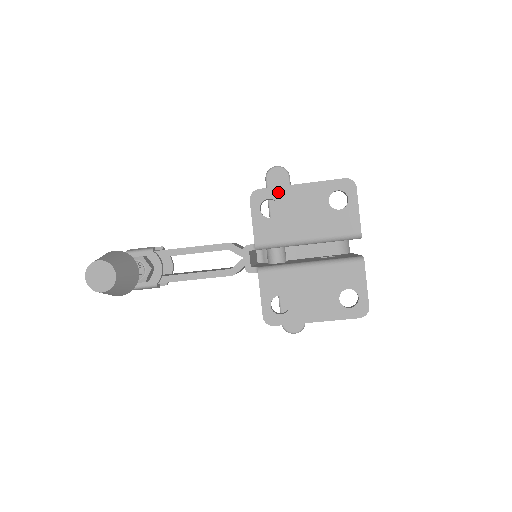
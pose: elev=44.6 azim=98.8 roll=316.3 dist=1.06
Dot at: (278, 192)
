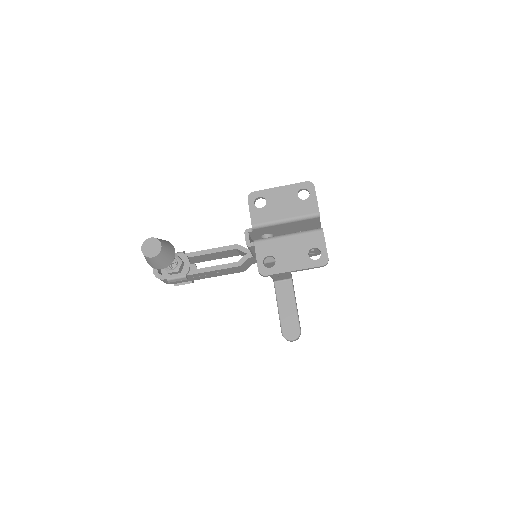
Dot at: (265, 192)
